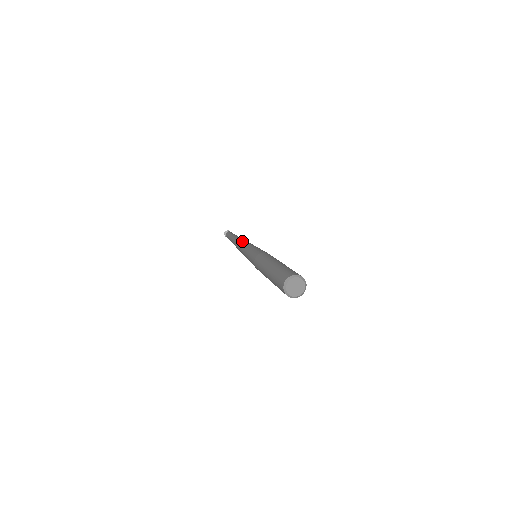
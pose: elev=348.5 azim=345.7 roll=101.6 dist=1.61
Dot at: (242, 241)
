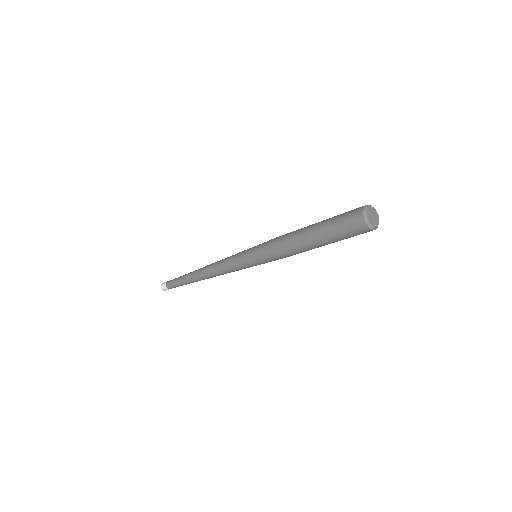
Dot at: (215, 263)
